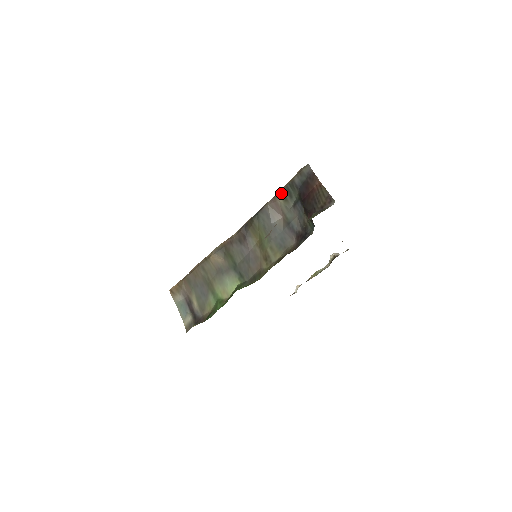
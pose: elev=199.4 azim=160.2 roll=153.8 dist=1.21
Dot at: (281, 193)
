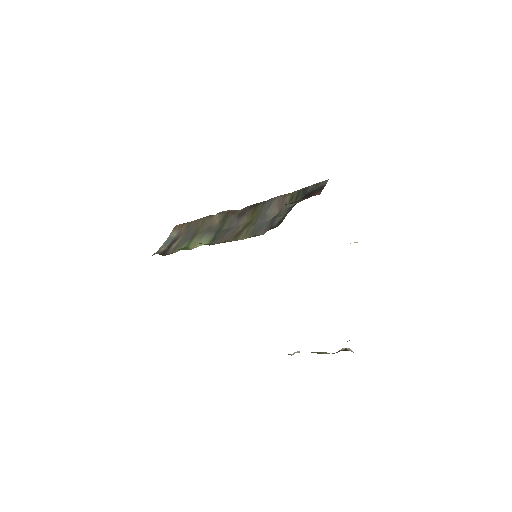
Dot at: (293, 193)
